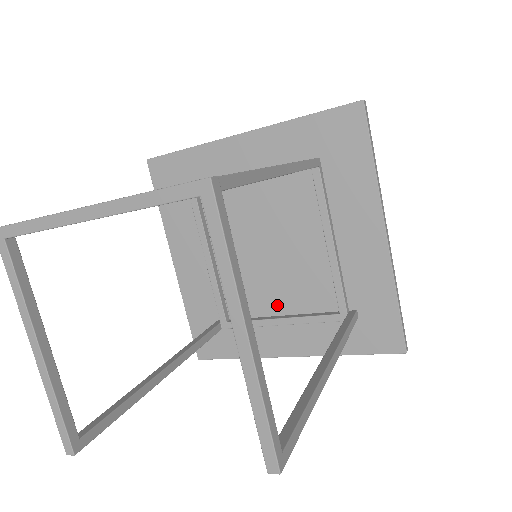
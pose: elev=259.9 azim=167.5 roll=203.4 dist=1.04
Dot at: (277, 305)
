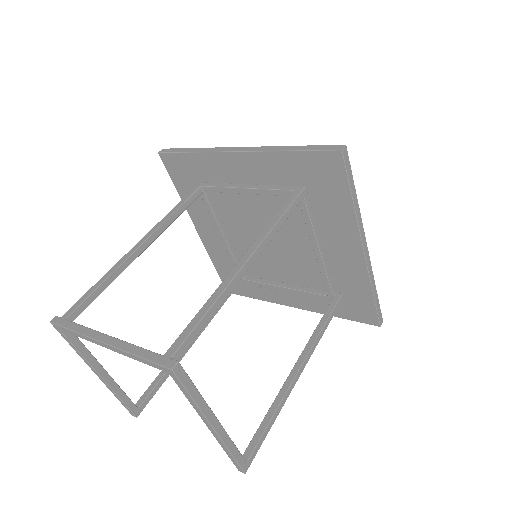
Dot at: (281, 276)
